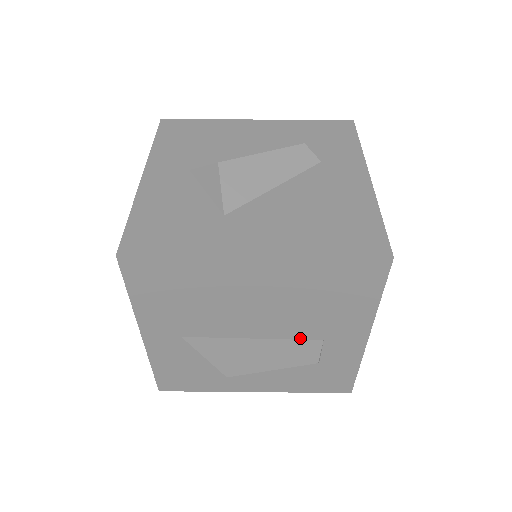
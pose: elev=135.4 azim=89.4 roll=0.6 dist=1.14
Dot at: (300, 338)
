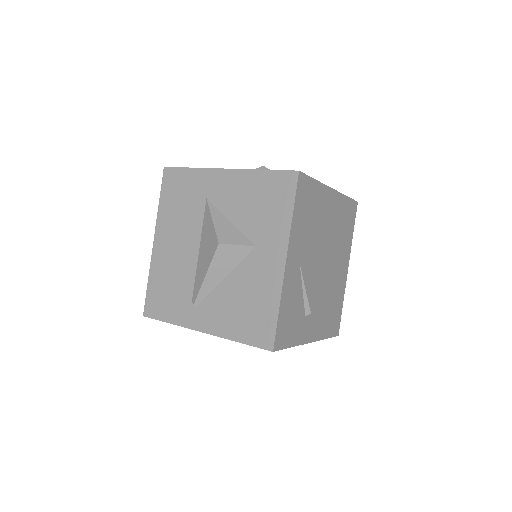
Dot at: (333, 268)
